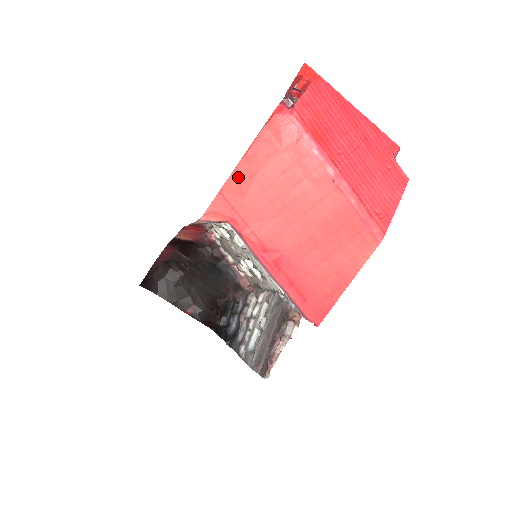
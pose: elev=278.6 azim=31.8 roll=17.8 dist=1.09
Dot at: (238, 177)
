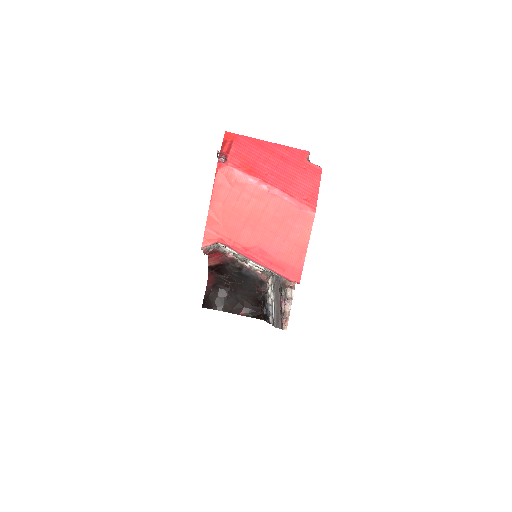
Dot at: (213, 214)
